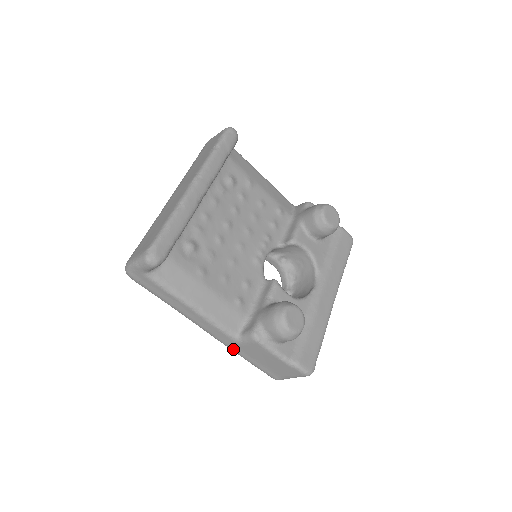
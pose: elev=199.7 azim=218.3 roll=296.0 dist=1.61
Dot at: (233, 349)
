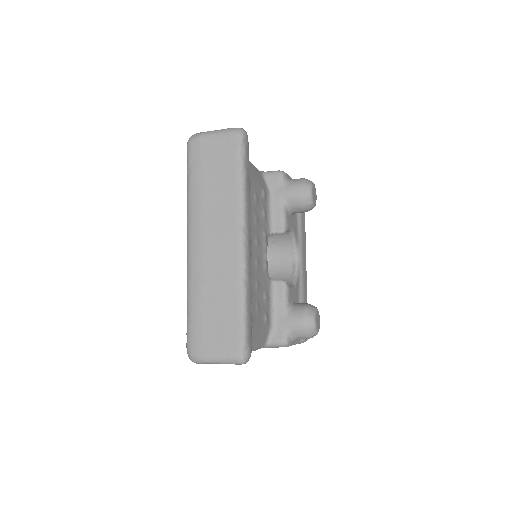
Dot at: occluded
